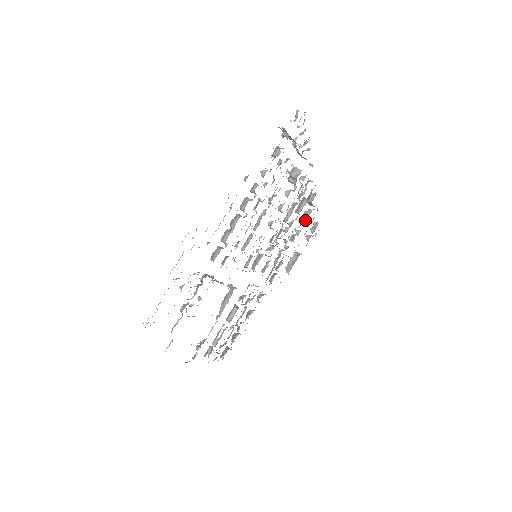
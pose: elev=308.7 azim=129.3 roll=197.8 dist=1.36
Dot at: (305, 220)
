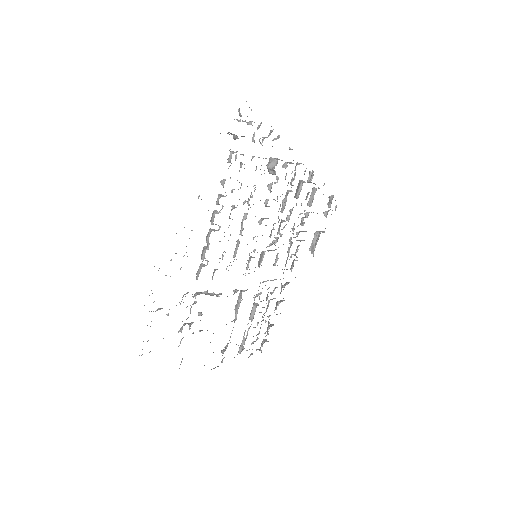
Dot at: (311, 200)
